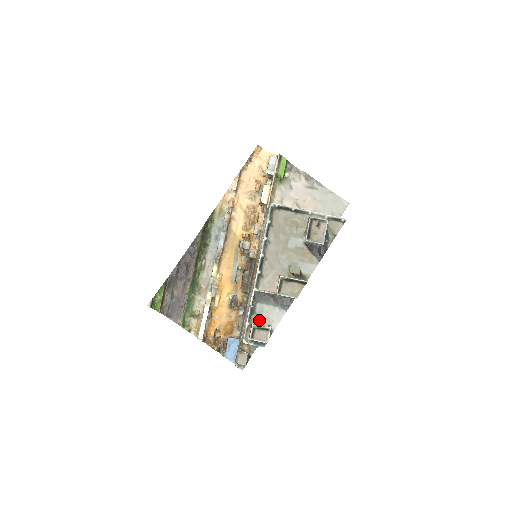
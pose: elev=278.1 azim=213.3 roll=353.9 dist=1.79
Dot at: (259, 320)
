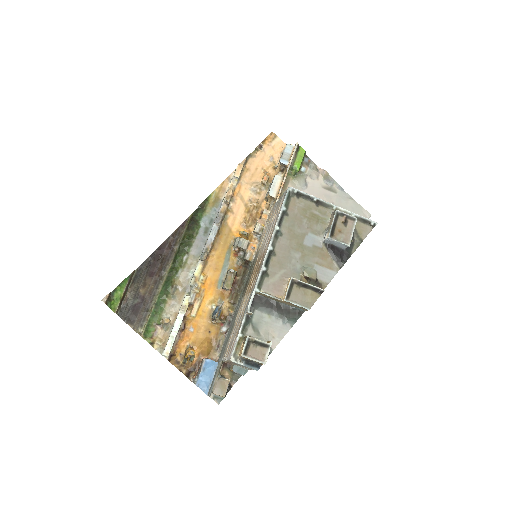
Dot at: (255, 333)
